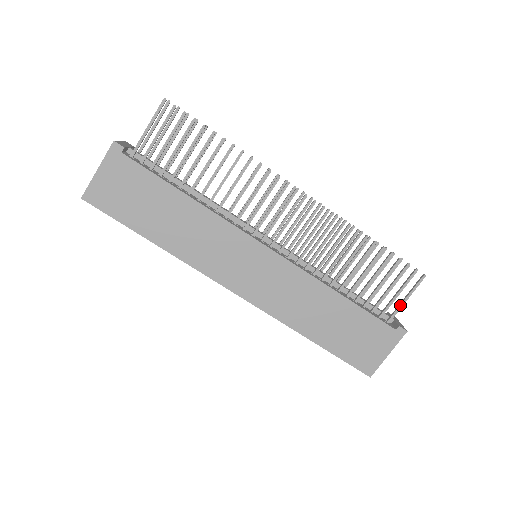
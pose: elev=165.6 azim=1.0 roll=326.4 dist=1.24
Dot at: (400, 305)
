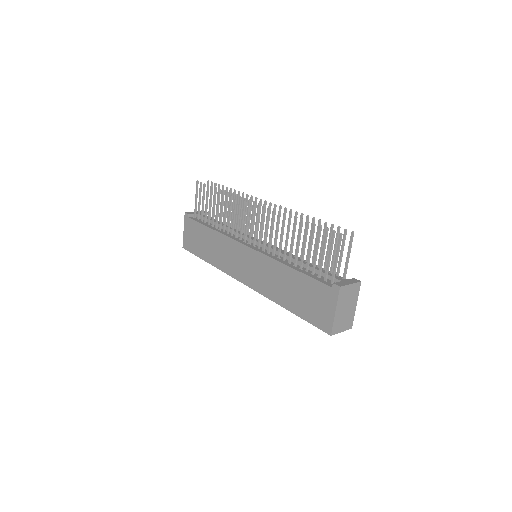
Dot at: (334, 265)
